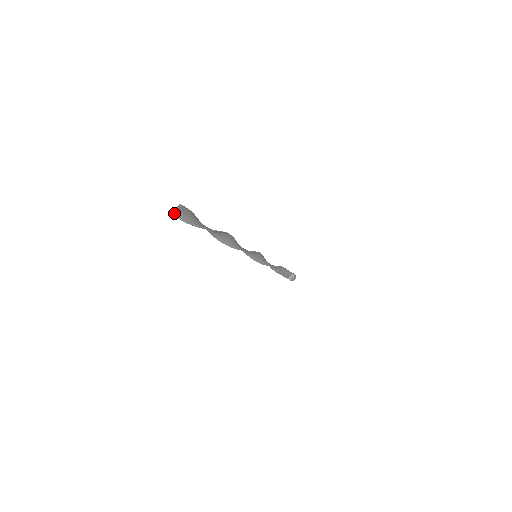
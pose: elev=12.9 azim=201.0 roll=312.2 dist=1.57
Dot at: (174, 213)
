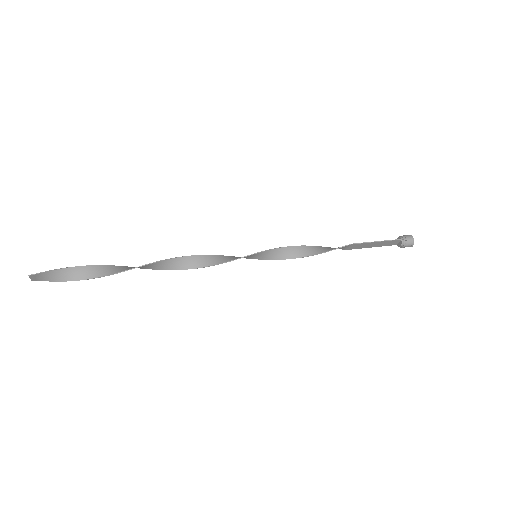
Dot at: (35, 279)
